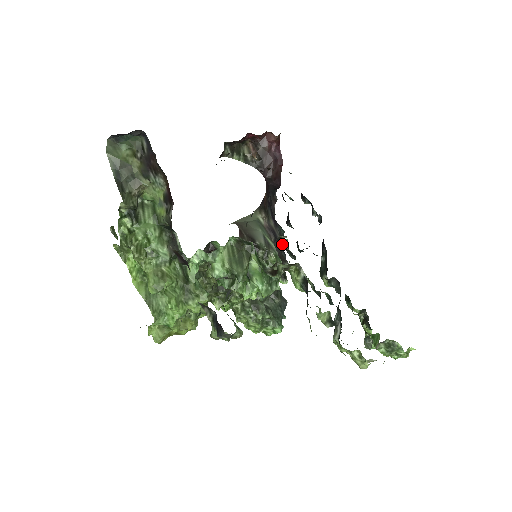
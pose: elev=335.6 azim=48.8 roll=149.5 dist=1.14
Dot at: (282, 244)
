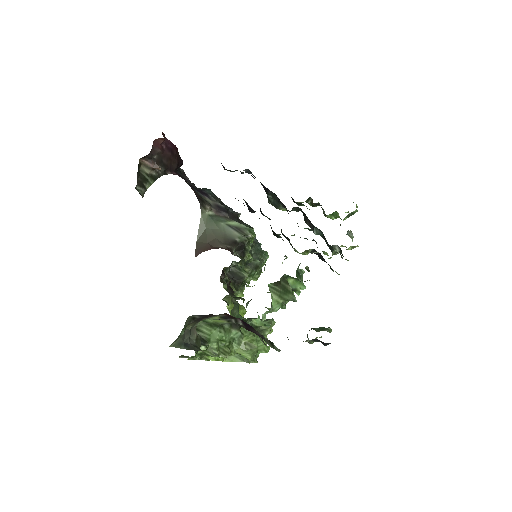
Dot at: (227, 207)
